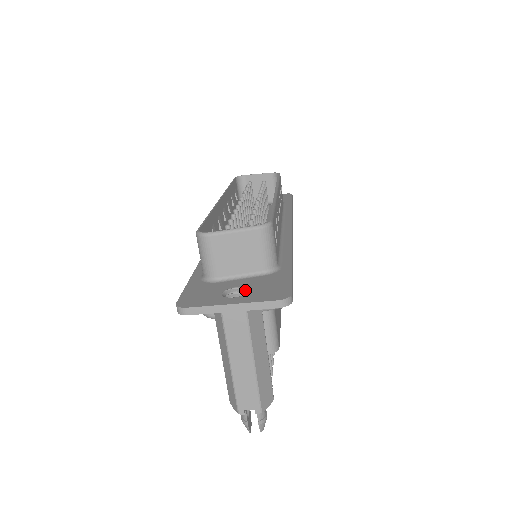
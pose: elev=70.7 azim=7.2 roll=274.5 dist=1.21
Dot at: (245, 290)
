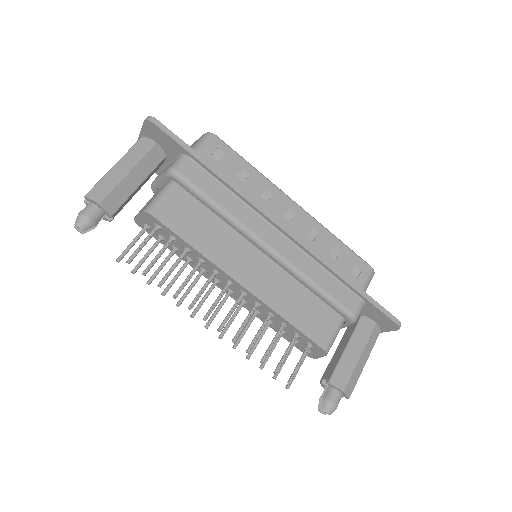
Dot at: occluded
